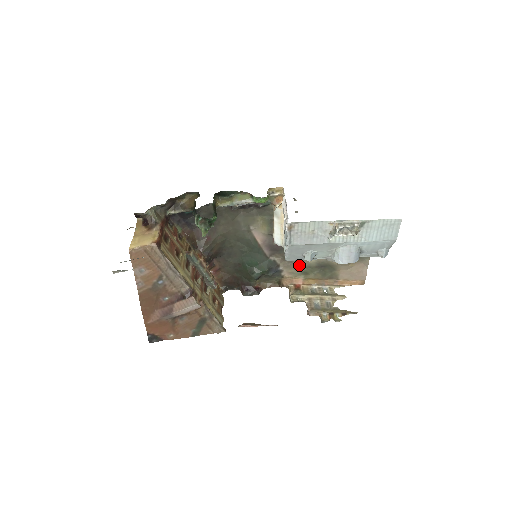
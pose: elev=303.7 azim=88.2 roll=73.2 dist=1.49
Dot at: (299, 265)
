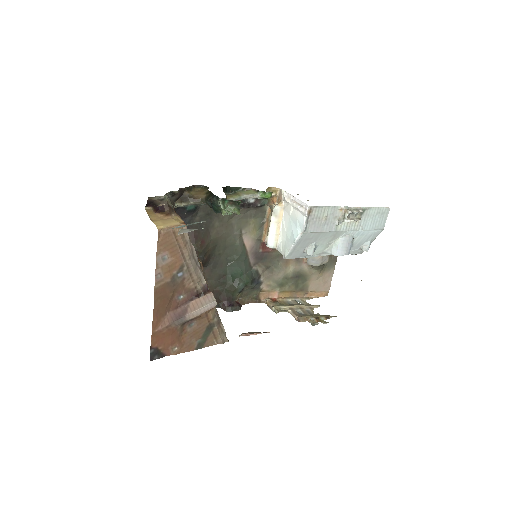
Dot at: (277, 276)
